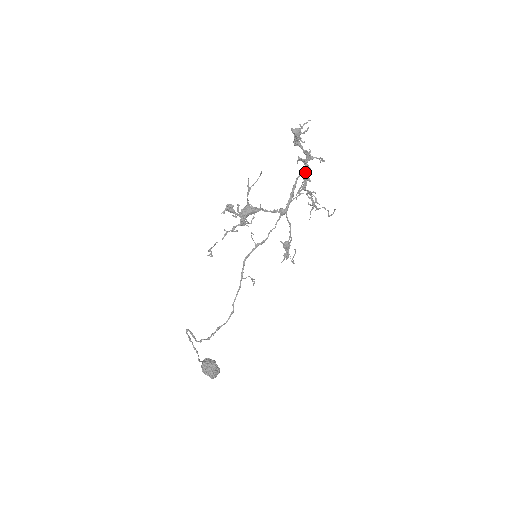
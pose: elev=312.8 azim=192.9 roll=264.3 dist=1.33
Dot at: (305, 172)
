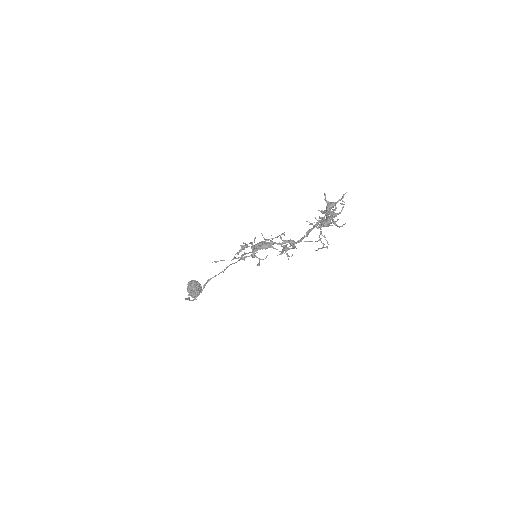
Dot at: occluded
